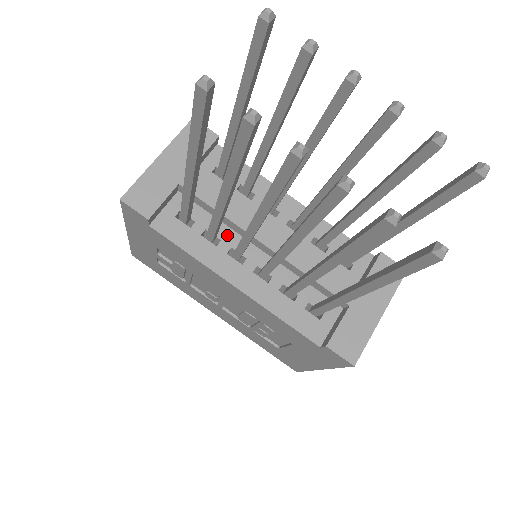
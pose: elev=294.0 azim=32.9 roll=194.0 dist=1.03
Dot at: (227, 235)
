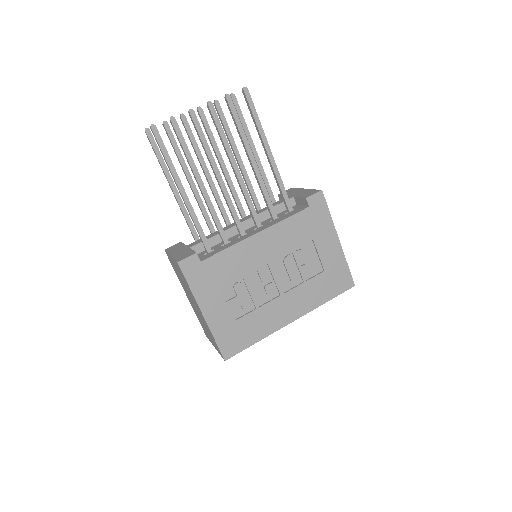
Dot at: (230, 239)
